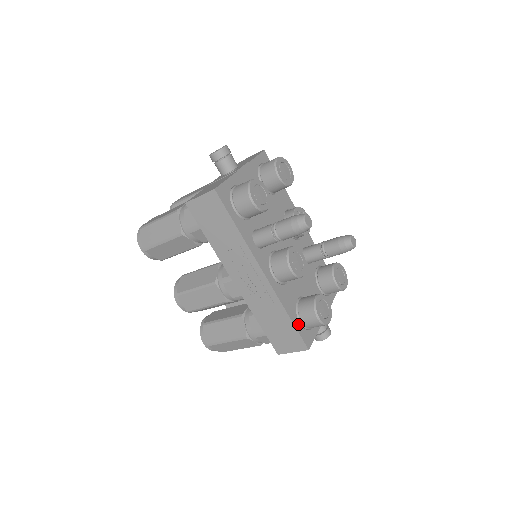
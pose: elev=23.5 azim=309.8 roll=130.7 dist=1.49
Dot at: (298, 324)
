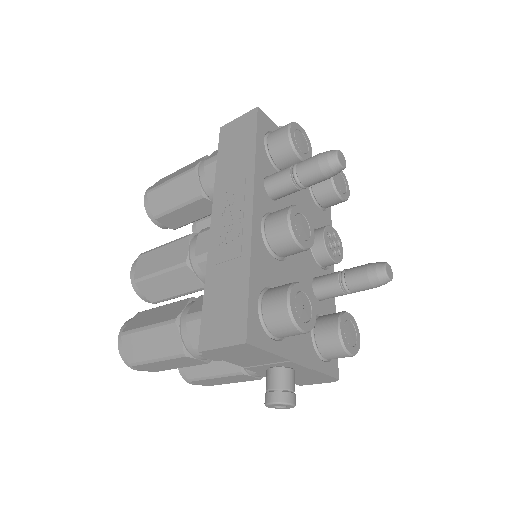
Dot at: (255, 301)
